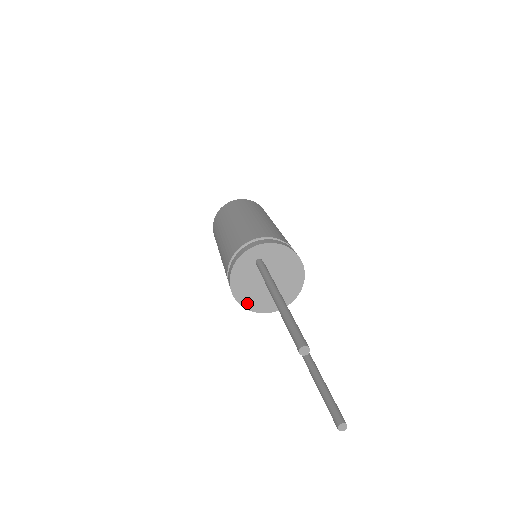
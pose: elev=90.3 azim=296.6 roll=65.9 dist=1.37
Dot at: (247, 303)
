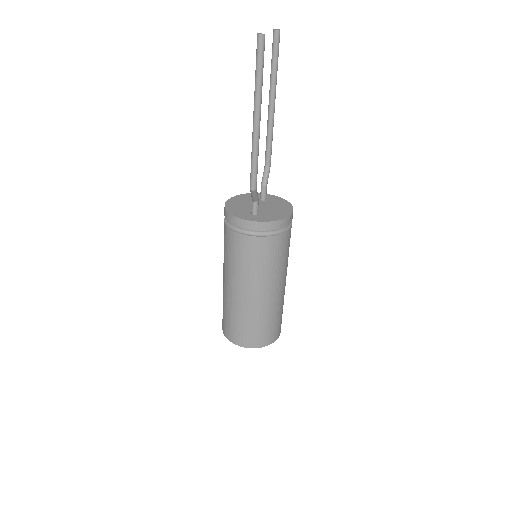
Dot at: (230, 208)
